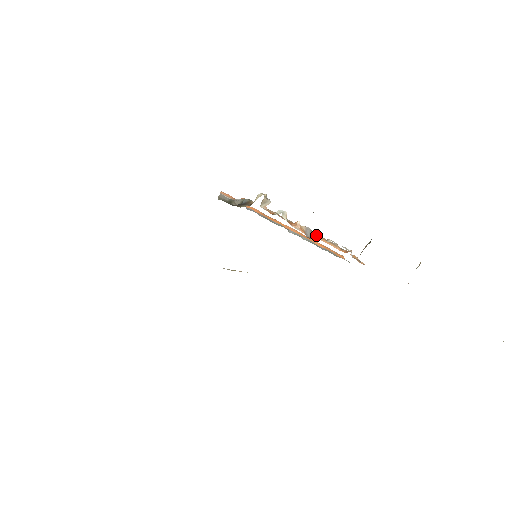
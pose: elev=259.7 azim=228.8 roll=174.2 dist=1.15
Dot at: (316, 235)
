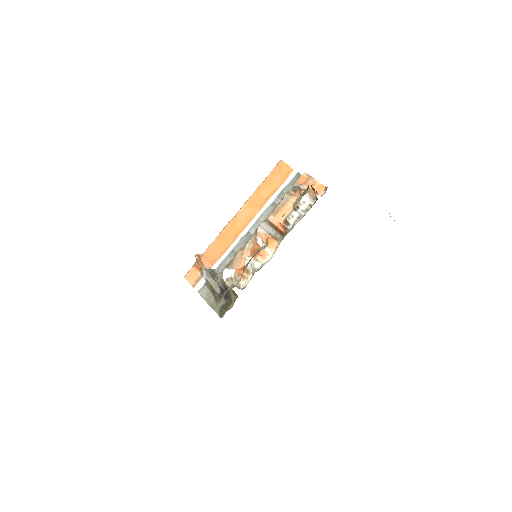
Dot at: (273, 221)
